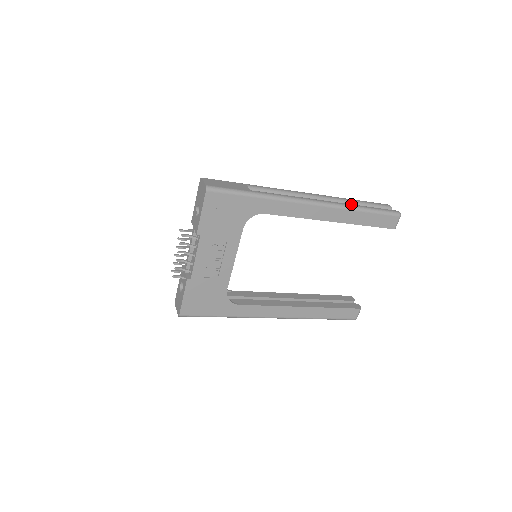
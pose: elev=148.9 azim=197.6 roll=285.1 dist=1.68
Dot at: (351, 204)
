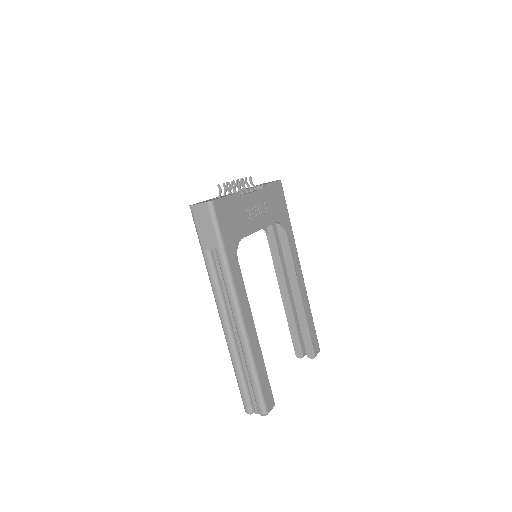
Dot at: occluded
